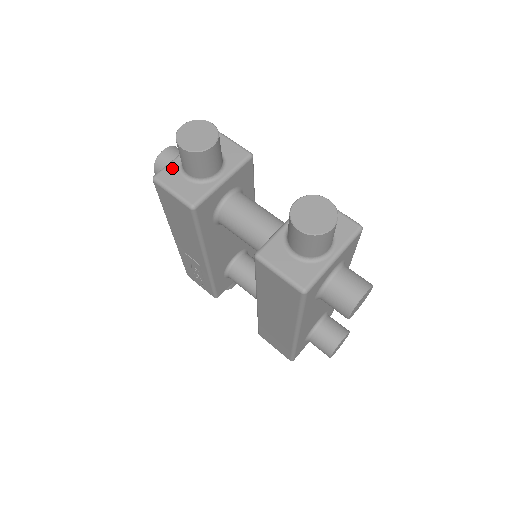
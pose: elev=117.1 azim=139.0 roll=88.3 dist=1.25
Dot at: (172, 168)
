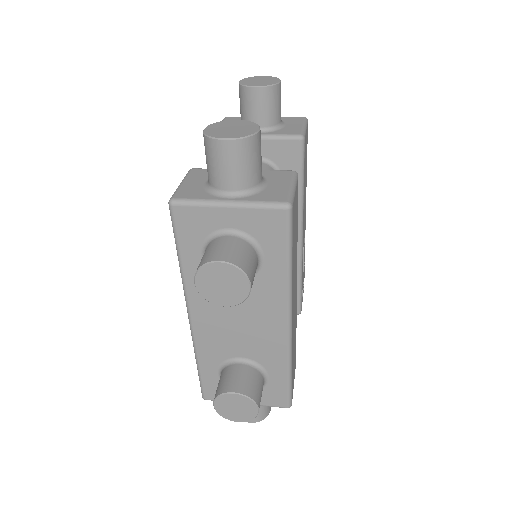
Dot at: occluded
